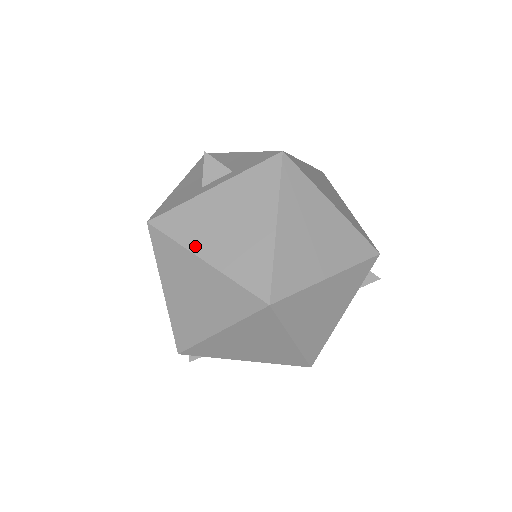
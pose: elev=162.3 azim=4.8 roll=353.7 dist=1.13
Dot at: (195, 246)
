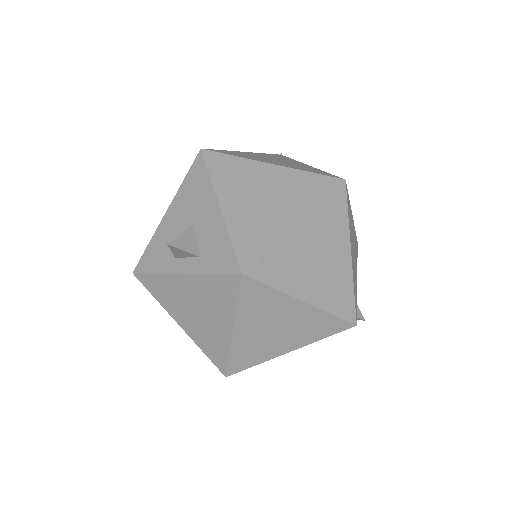
Dot at: (171, 311)
